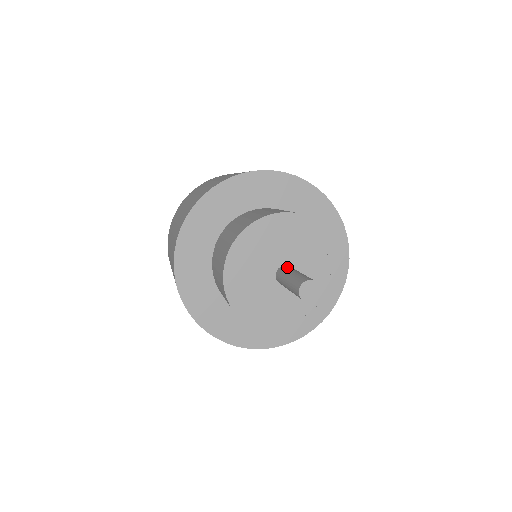
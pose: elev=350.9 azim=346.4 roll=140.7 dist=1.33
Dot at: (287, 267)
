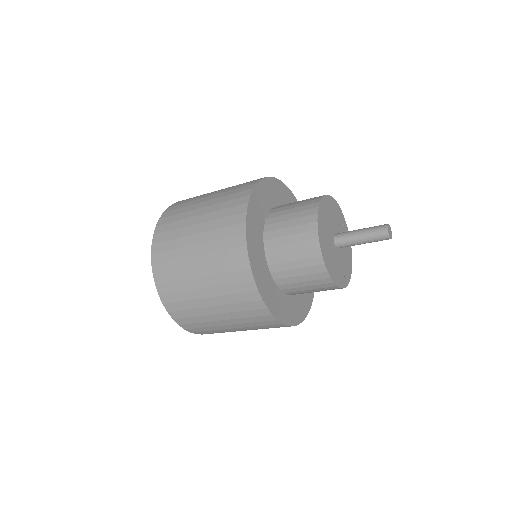
Dot at: (343, 232)
